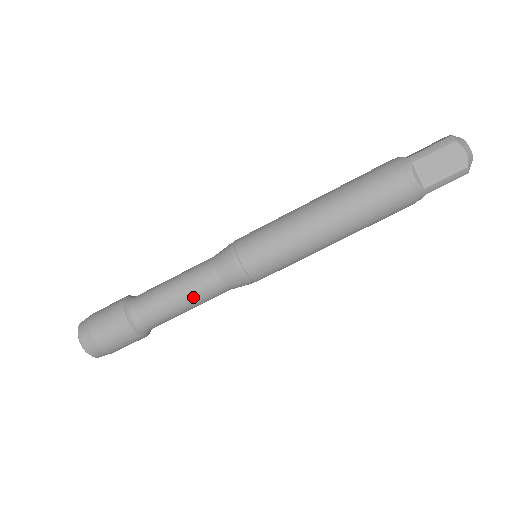
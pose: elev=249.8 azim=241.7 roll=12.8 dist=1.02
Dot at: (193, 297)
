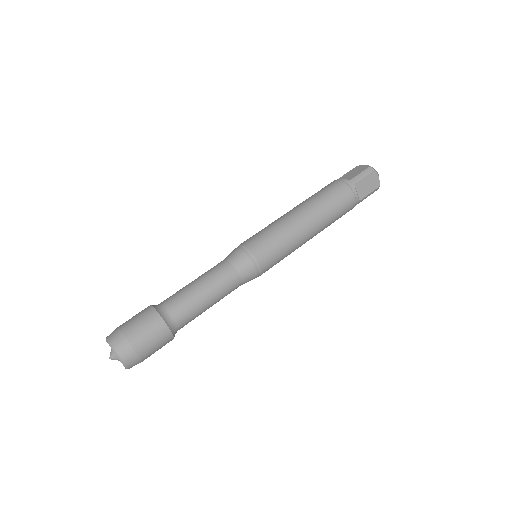
Dot at: (206, 278)
